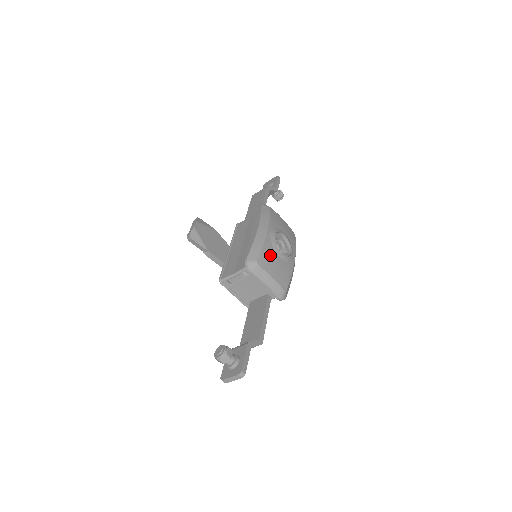
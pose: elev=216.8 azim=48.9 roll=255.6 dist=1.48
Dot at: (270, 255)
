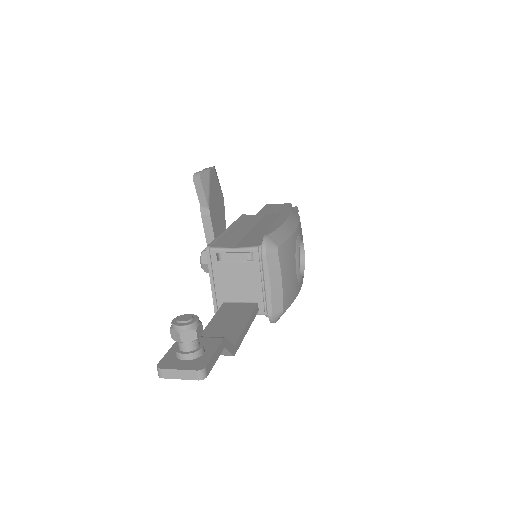
Dot at: (291, 255)
